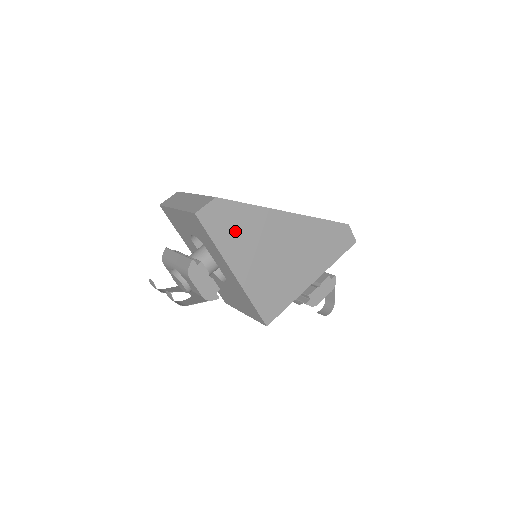
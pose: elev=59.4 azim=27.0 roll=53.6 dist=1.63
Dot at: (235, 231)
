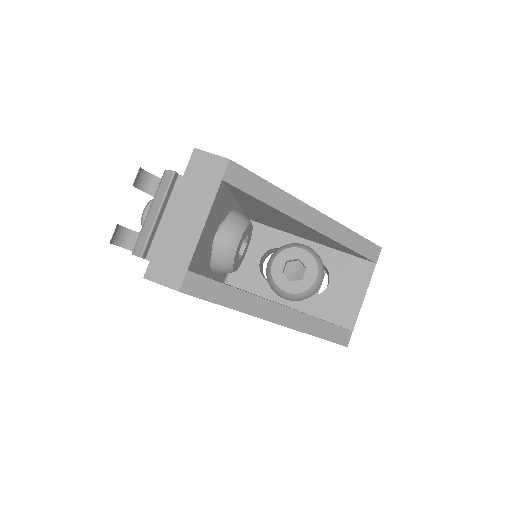
Dot at: occluded
